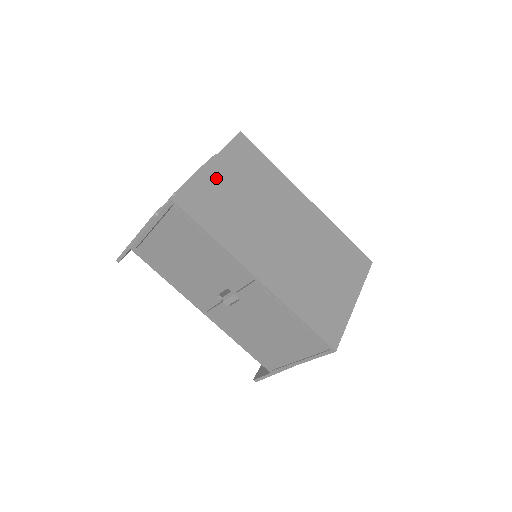
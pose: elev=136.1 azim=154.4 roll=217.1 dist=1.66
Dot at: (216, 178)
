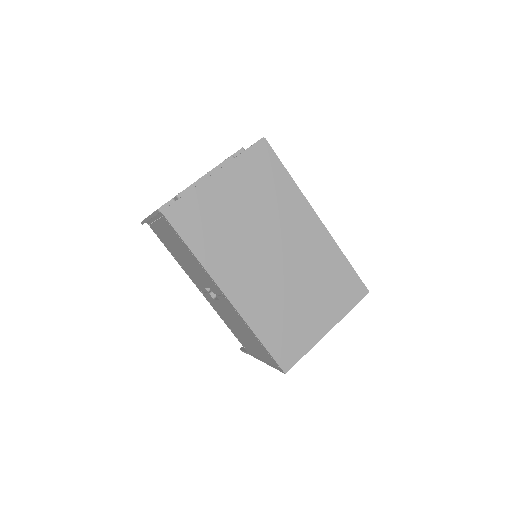
Dot at: (216, 191)
